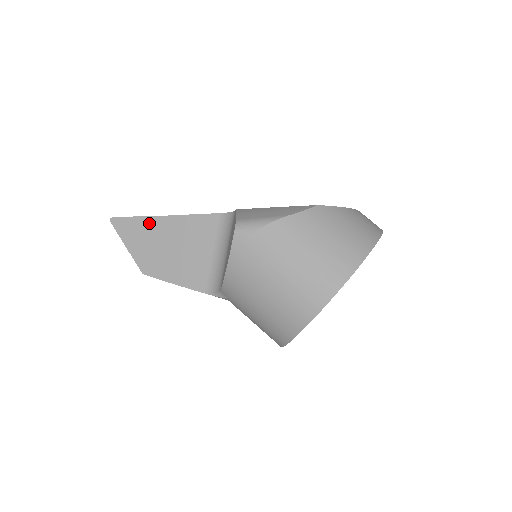
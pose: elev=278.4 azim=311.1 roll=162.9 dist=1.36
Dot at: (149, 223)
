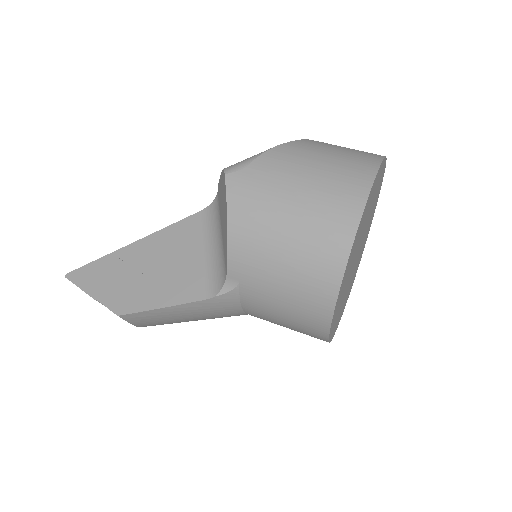
Dot at: (116, 258)
